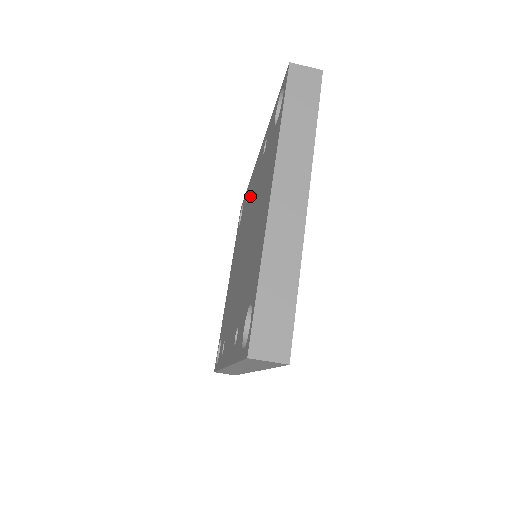
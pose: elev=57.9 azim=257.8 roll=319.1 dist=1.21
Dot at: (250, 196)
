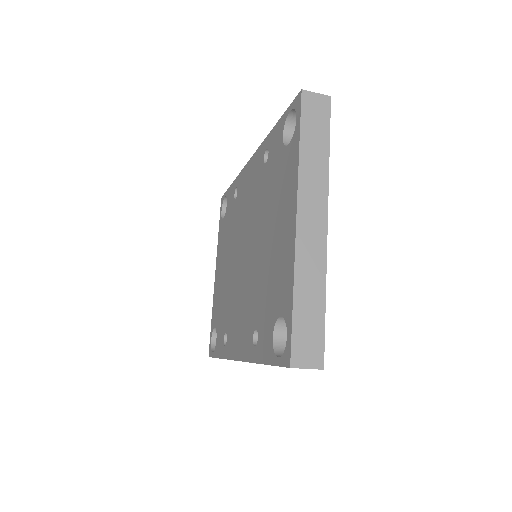
Dot at: (244, 197)
